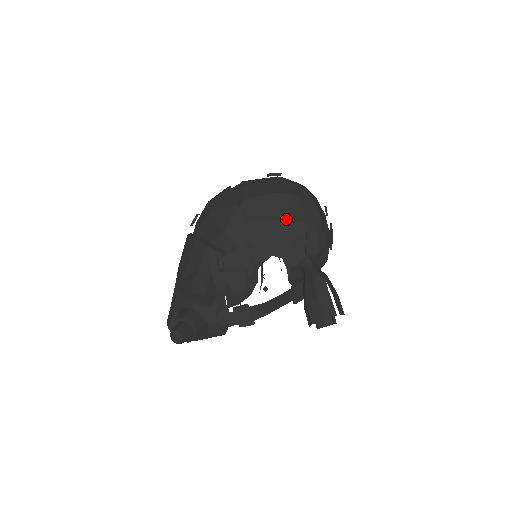
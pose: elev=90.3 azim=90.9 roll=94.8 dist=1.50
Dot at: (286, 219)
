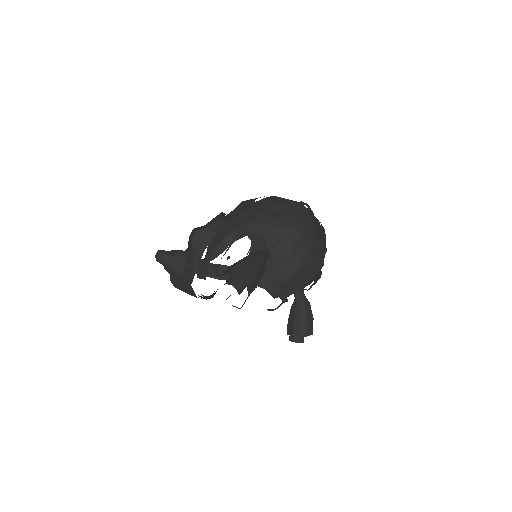
Dot at: (273, 216)
